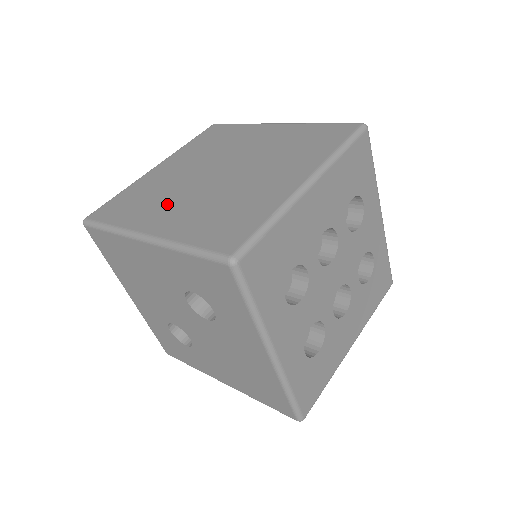
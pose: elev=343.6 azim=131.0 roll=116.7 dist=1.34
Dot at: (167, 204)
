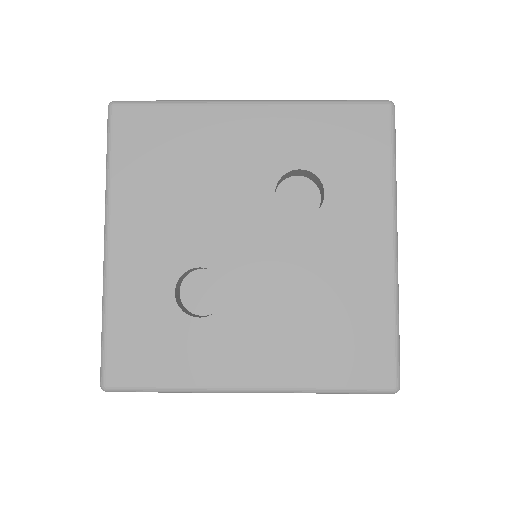
Dot at: occluded
